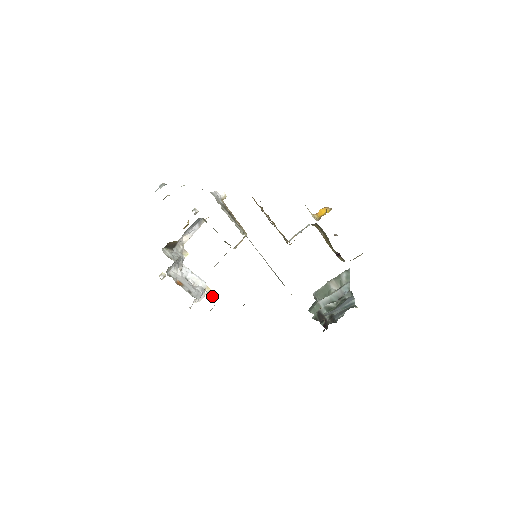
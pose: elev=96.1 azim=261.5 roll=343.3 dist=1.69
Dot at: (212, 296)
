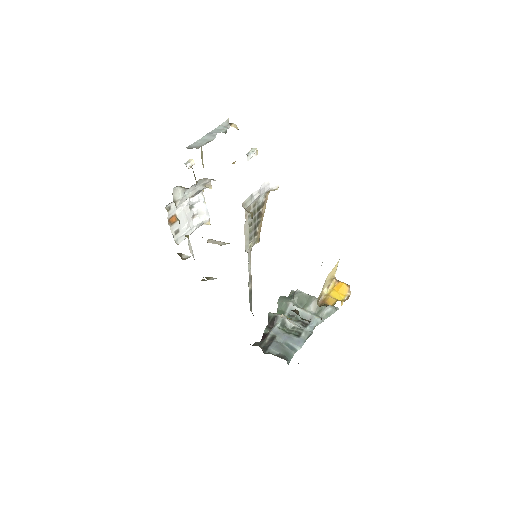
Dot at: (192, 250)
